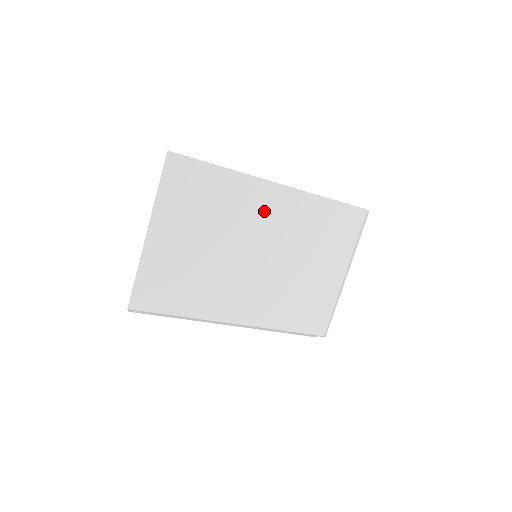
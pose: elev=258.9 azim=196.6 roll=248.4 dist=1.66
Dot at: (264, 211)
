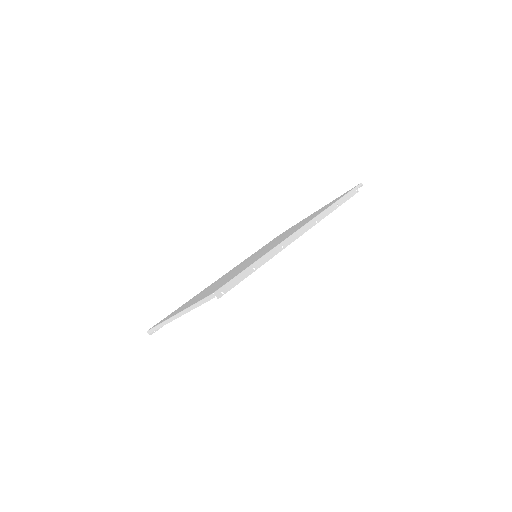
Dot at: occluded
